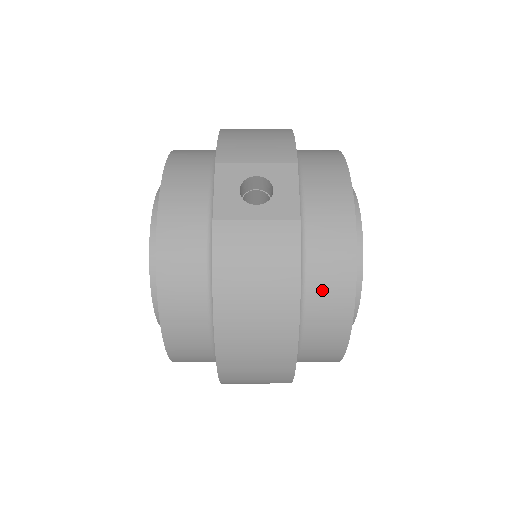
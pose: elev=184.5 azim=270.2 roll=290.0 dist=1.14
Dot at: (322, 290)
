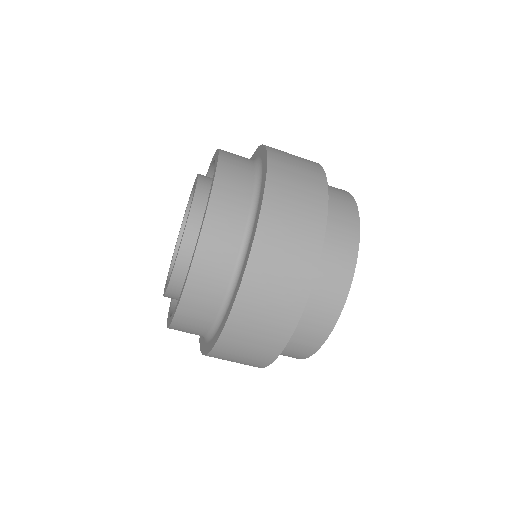
Dot at: (331, 189)
